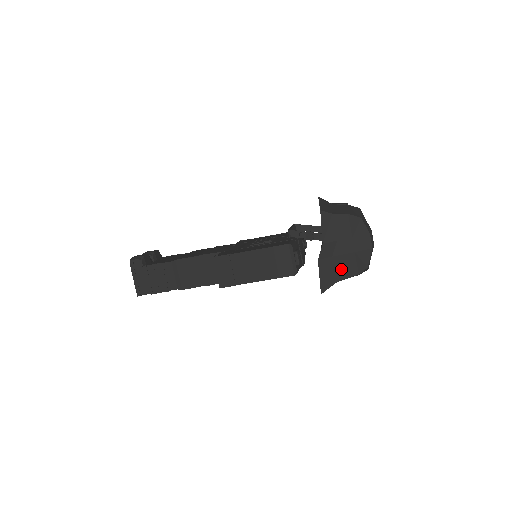
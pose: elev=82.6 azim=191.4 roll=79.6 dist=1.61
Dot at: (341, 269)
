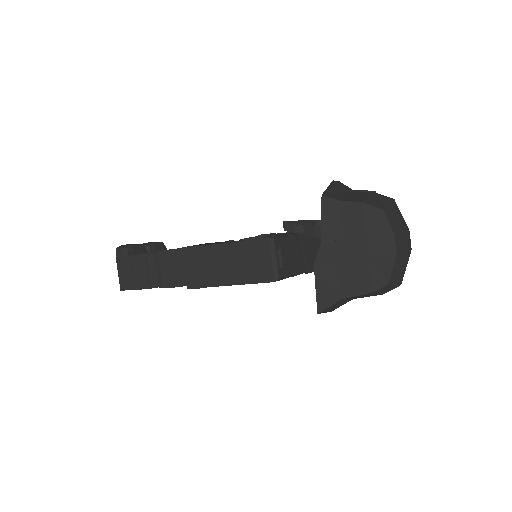
Dot at: (348, 281)
